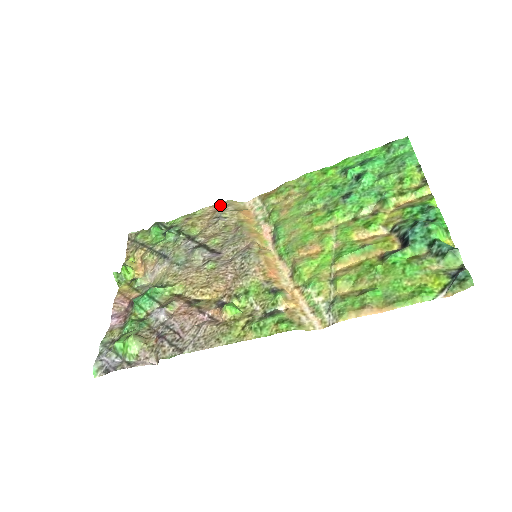
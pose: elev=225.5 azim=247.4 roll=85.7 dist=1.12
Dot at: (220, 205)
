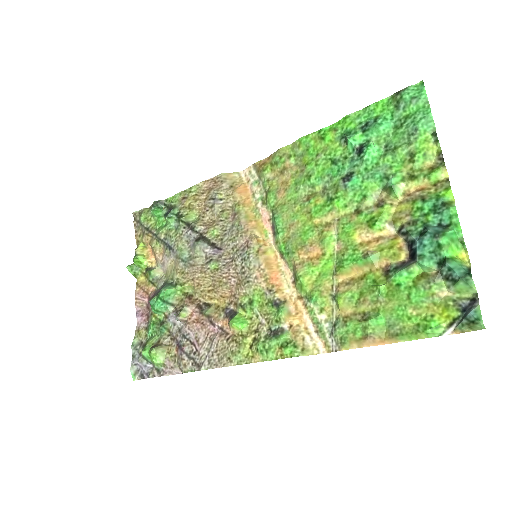
Dot at: (214, 180)
